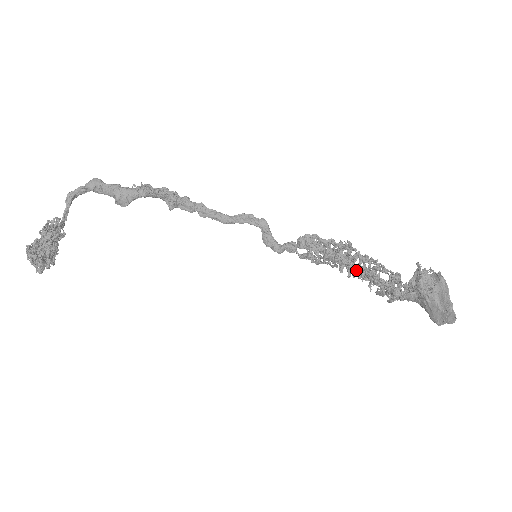
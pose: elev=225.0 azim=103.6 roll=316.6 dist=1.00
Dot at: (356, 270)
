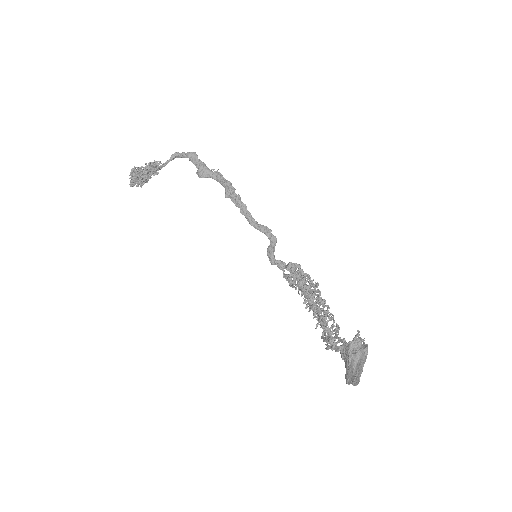
Dot at: (312, 306)
